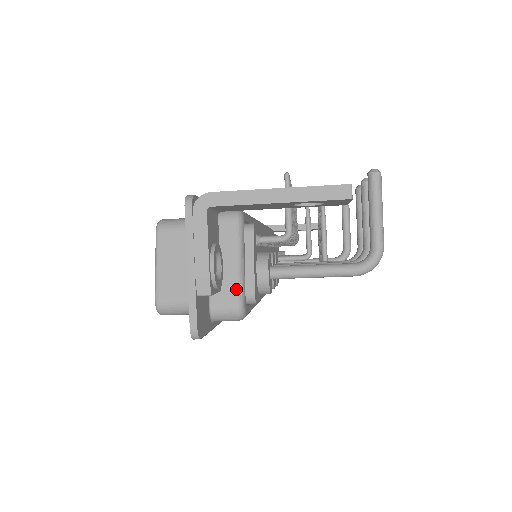
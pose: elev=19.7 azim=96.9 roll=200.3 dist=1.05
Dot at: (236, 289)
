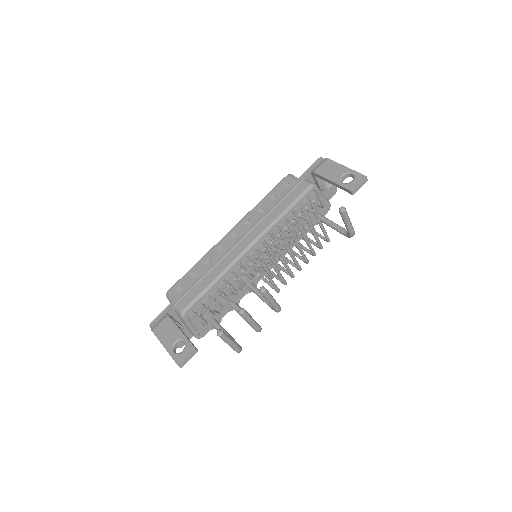
Dot at: (192, 334)
